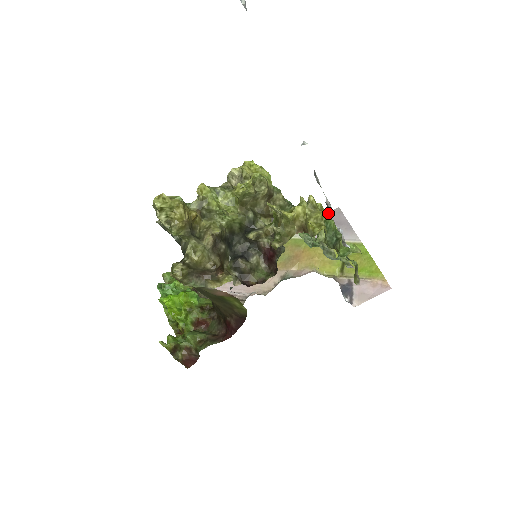
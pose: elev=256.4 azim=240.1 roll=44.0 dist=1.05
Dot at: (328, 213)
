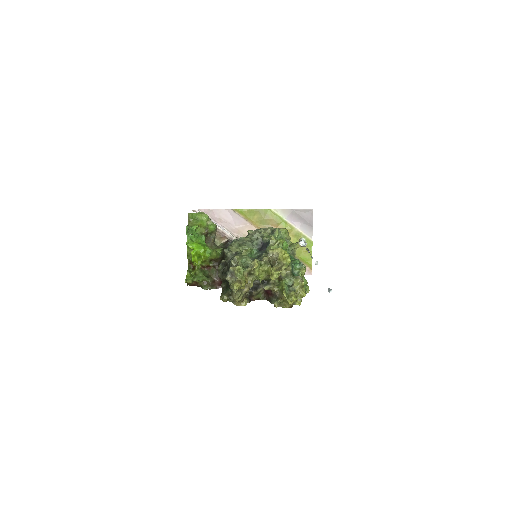
Dot at: occluded
